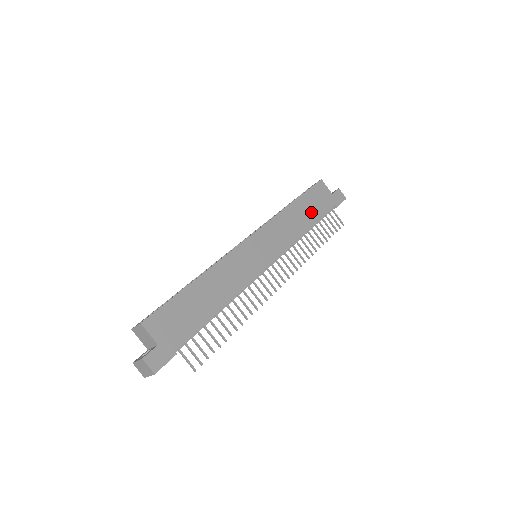
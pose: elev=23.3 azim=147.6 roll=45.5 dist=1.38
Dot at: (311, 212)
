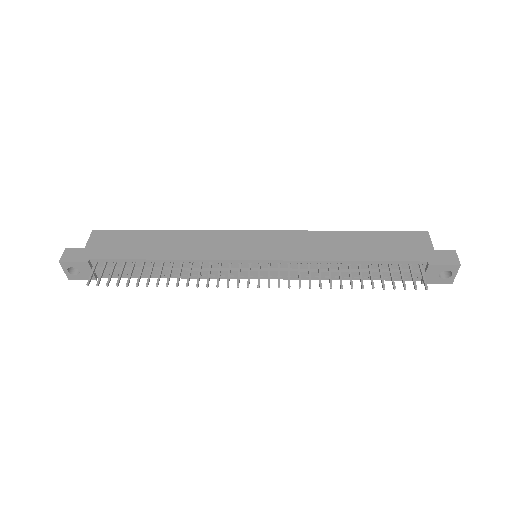
Dot at: (372, 249)
